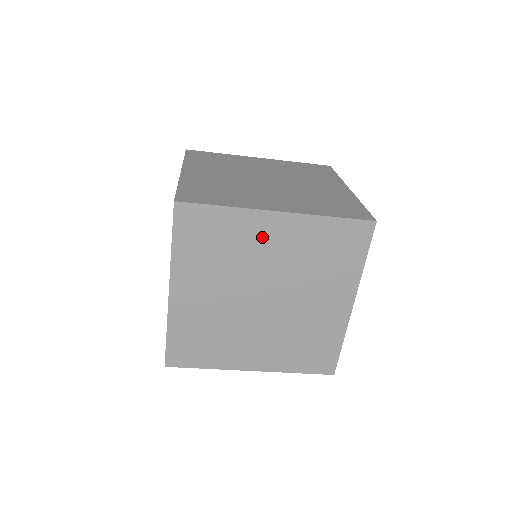
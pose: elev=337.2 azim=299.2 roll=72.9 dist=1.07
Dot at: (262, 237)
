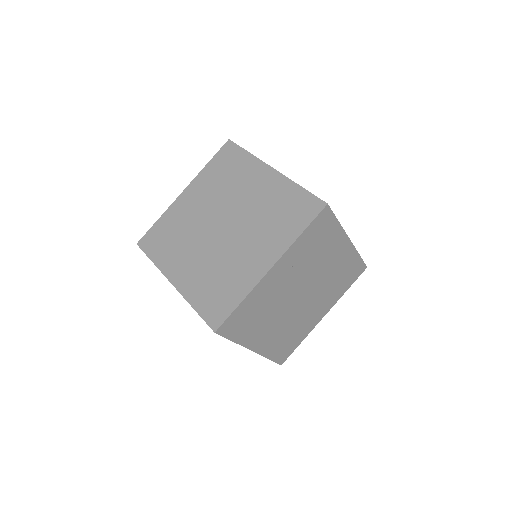
Dot at: (253, 181)
